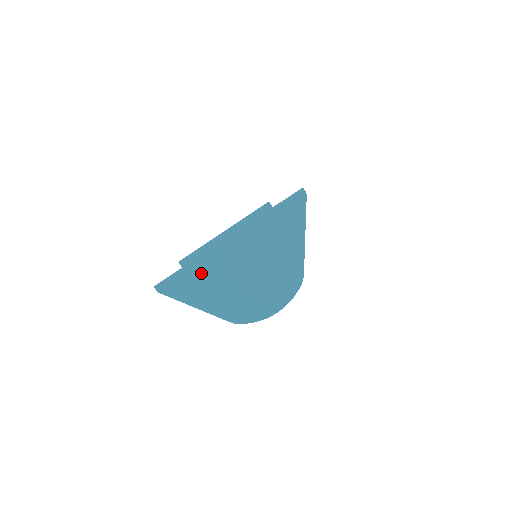
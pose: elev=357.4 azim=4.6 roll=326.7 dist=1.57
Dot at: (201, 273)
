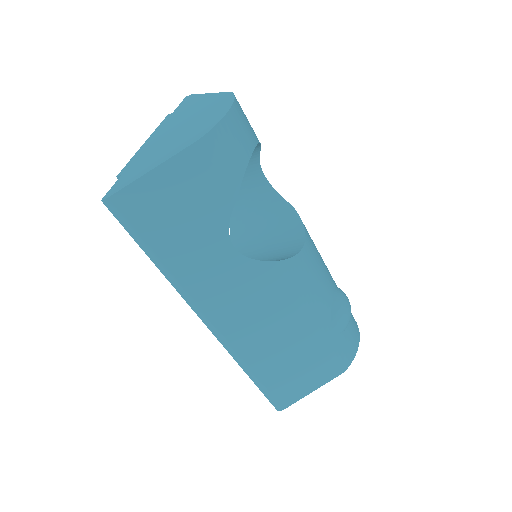
Dot at: (142, 161)
